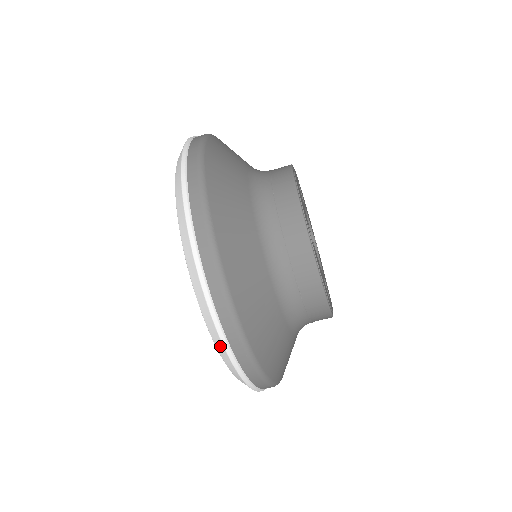
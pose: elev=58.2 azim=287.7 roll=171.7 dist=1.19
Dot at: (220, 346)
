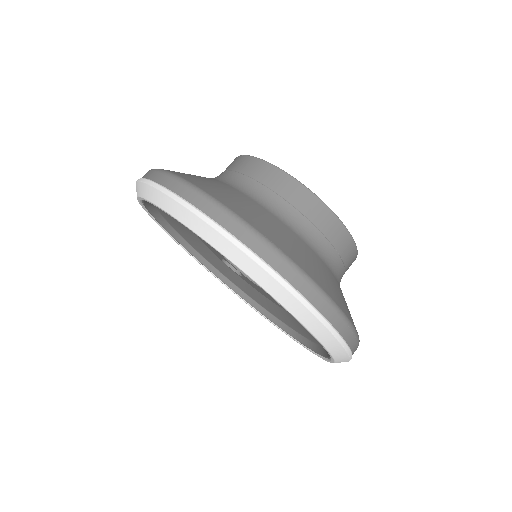
Dot at: (336, 347)
